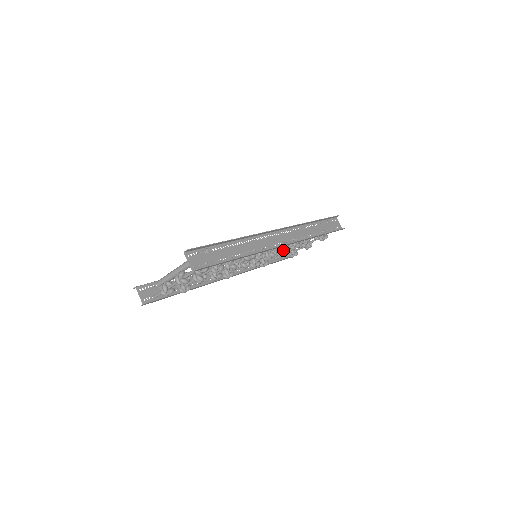
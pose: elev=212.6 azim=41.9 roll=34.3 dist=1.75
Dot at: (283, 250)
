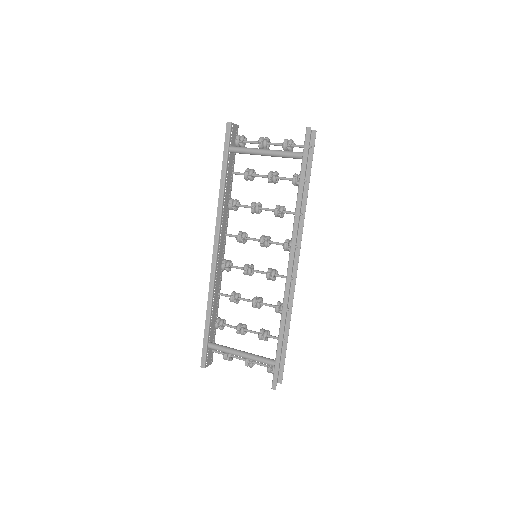
Dot at: occluded
